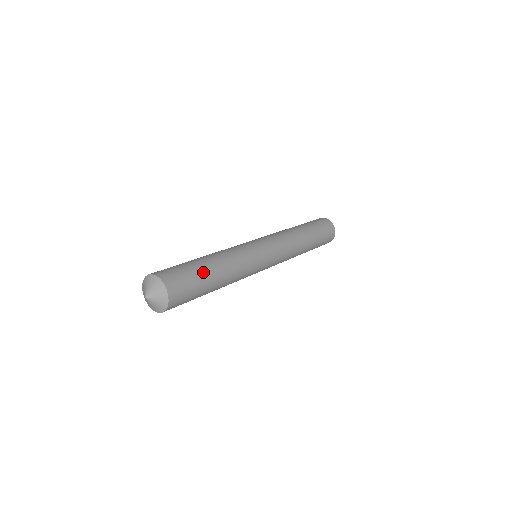
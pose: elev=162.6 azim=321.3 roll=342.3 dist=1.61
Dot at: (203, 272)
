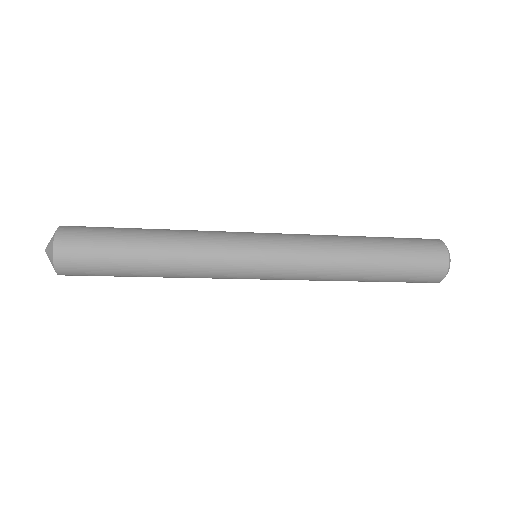
Dot at: (122, 250)
